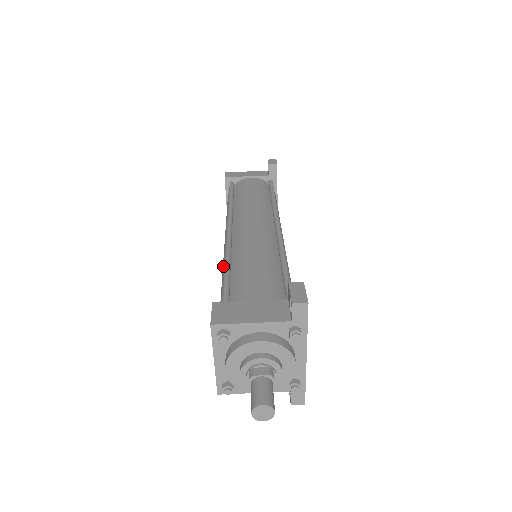
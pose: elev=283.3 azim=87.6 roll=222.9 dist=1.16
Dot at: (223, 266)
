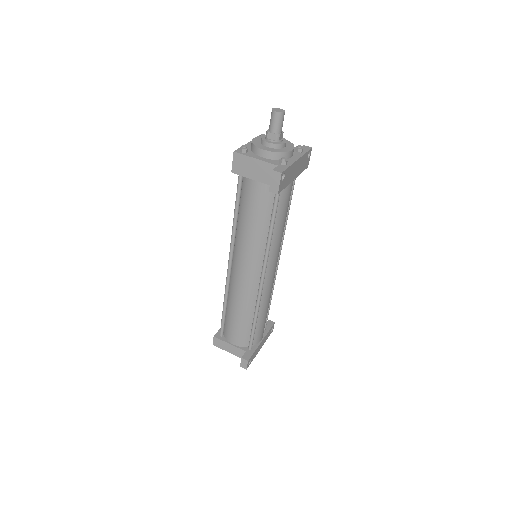
Dot at: occluded
